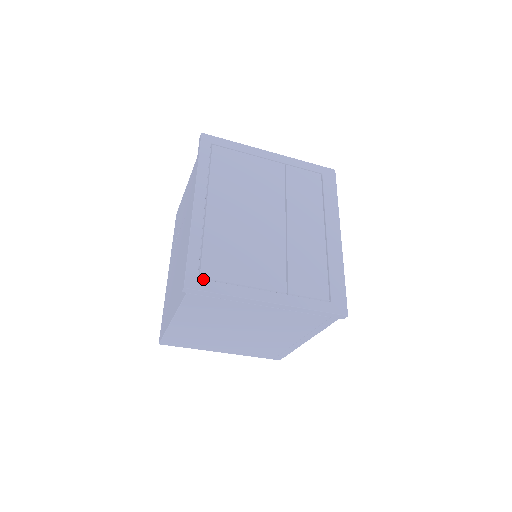
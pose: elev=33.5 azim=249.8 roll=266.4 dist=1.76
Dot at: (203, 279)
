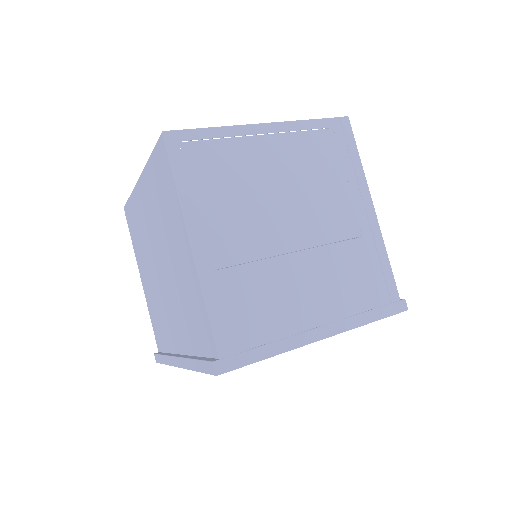
Dot at: occluded
